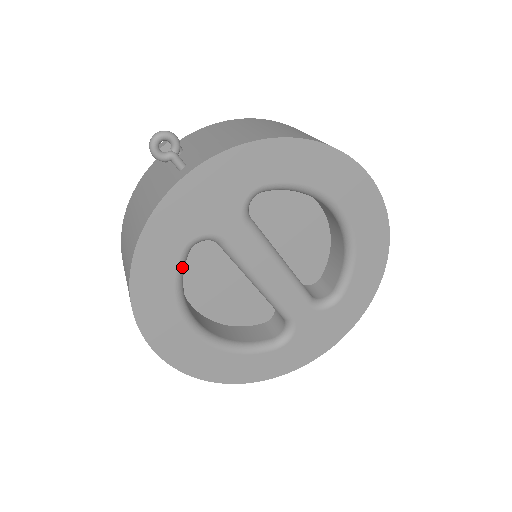
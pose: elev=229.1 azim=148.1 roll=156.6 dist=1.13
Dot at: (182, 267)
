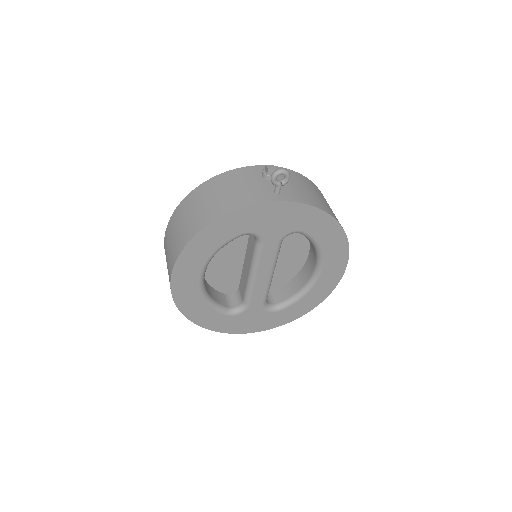
Dot at: occluded
